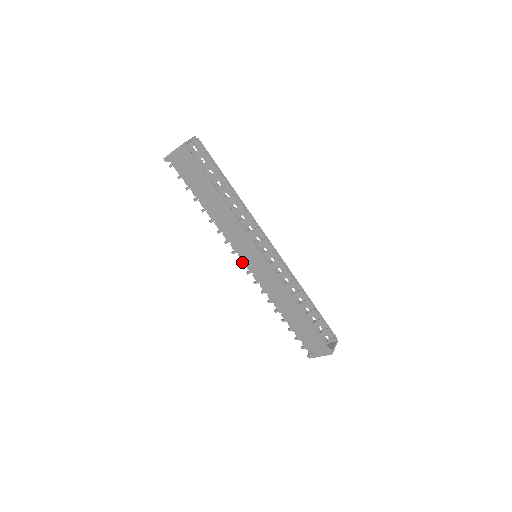
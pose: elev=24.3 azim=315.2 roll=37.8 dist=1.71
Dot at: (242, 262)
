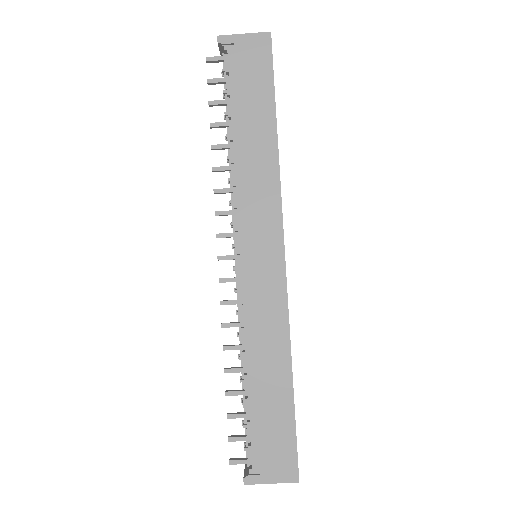
Dot at: (224, 257)
